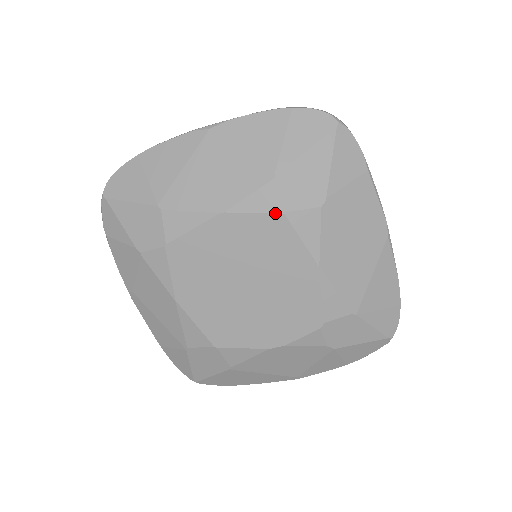
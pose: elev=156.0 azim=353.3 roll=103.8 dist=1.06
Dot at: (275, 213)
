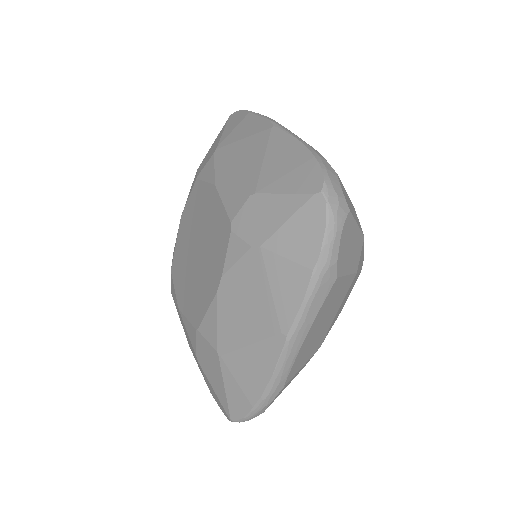
Dot at: (194, 184)
